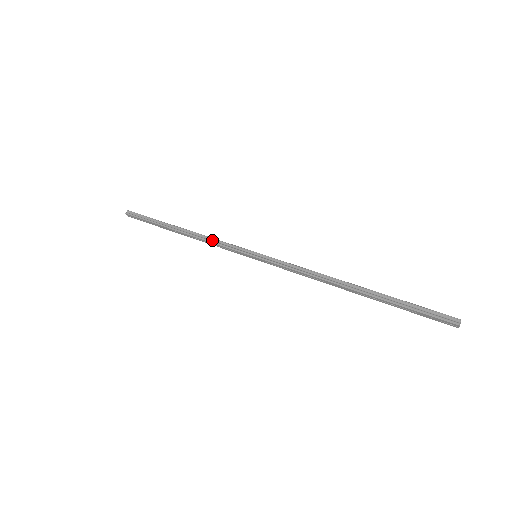
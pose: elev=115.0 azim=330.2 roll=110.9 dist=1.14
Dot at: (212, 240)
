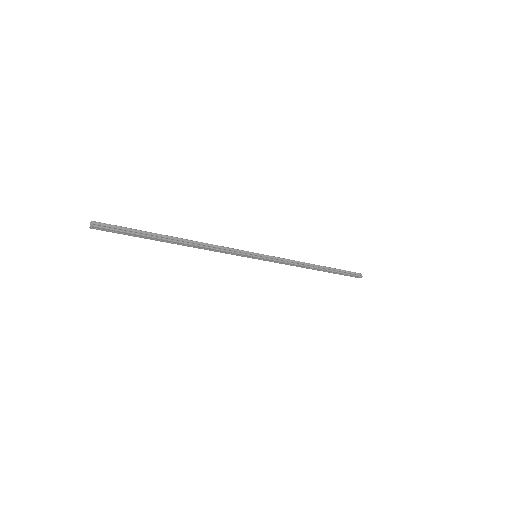
Dot at: (217, 247)
